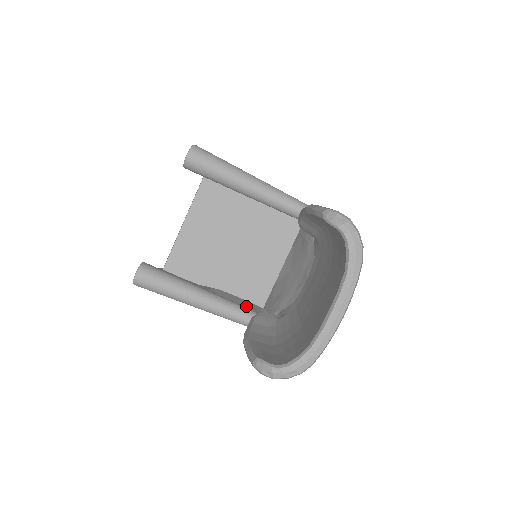
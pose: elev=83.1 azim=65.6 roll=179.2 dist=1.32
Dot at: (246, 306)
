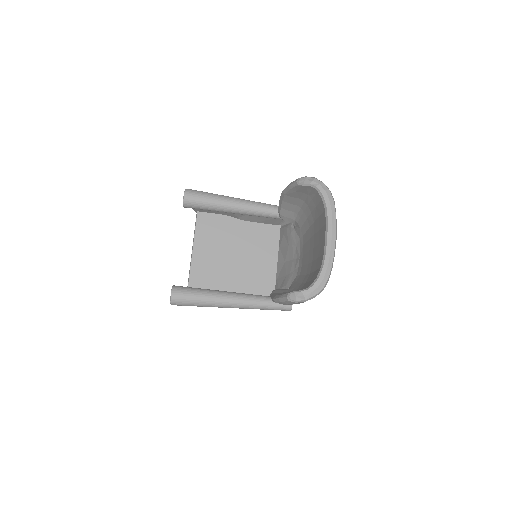
Dot at: occluded
